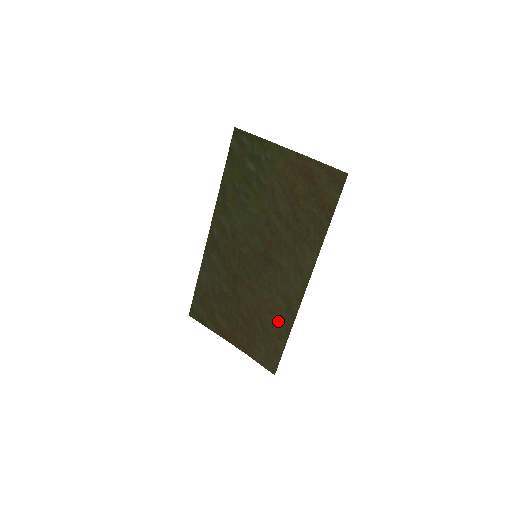
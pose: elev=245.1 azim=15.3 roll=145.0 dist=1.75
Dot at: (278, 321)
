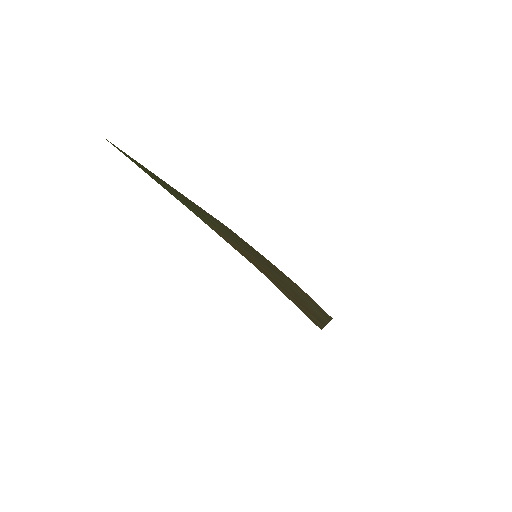
Dot at: occluded
